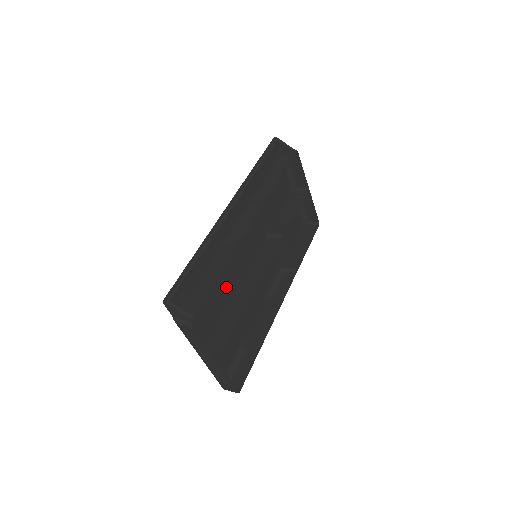
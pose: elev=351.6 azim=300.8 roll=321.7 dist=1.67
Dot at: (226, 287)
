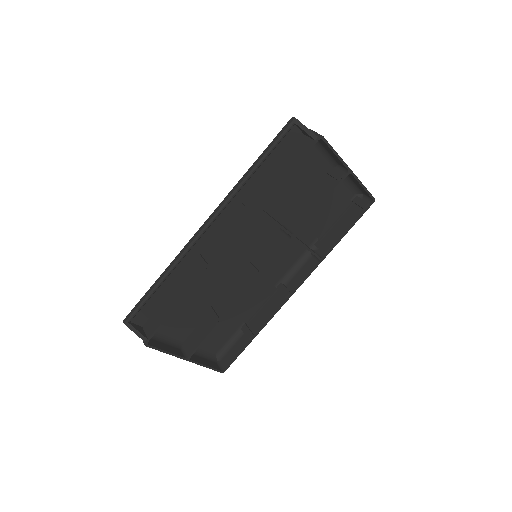
Dot at: (212, 290)
